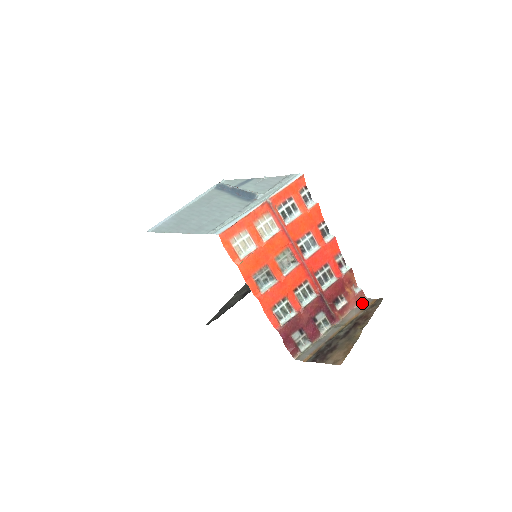
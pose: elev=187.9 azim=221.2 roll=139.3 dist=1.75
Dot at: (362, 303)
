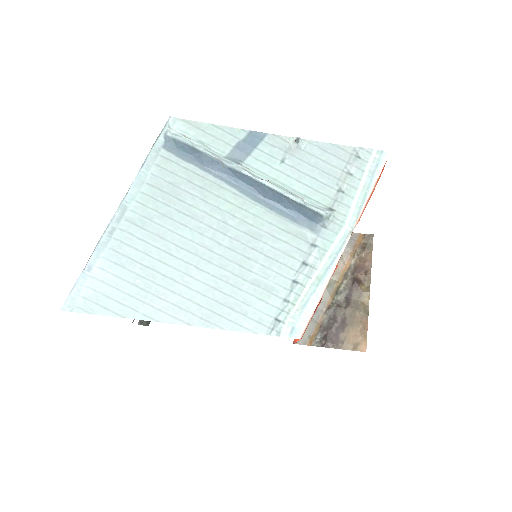
Dot at: (348, 243)
